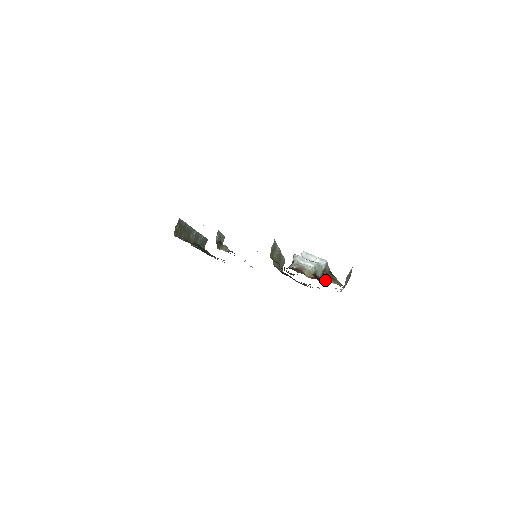
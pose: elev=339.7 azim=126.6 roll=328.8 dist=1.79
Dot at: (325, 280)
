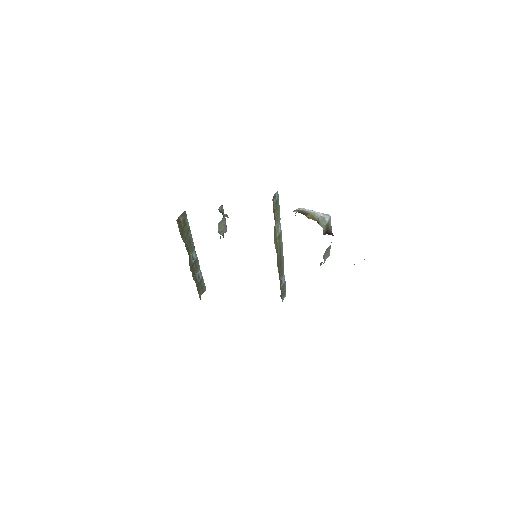
Dot at: occluded
